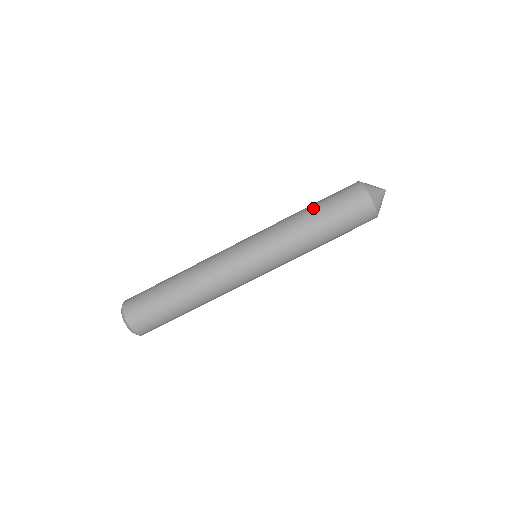
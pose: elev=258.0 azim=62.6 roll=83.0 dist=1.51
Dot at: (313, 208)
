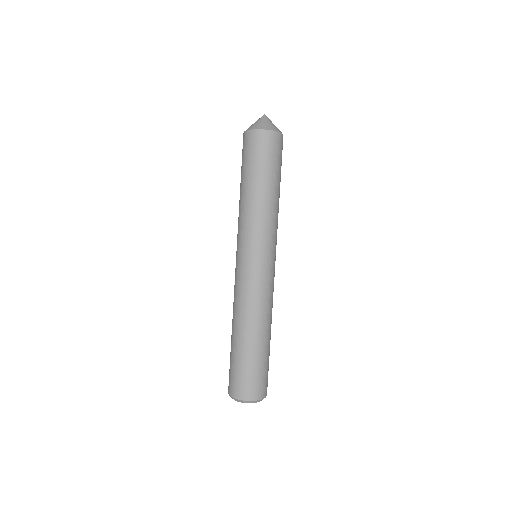
Dot at: (252, 183)
